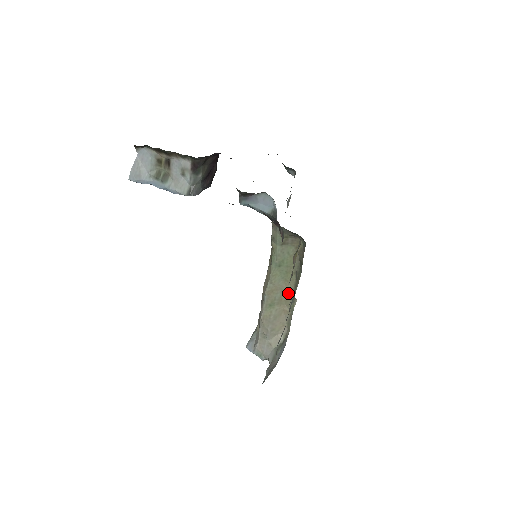
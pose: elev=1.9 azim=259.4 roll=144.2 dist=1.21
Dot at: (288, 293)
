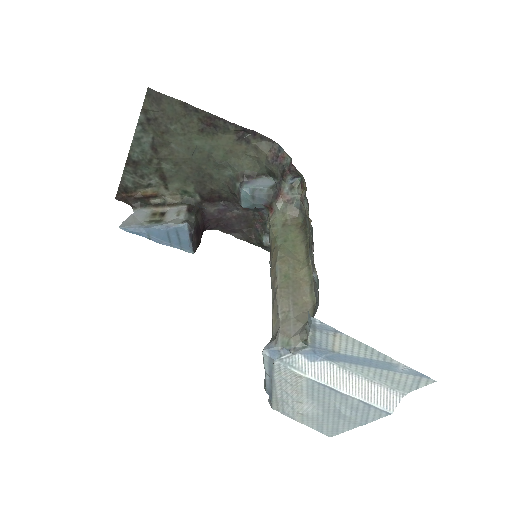
Dot at: (301, 264)
